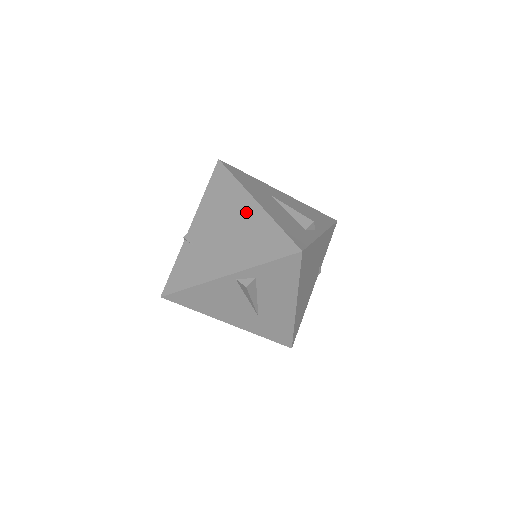
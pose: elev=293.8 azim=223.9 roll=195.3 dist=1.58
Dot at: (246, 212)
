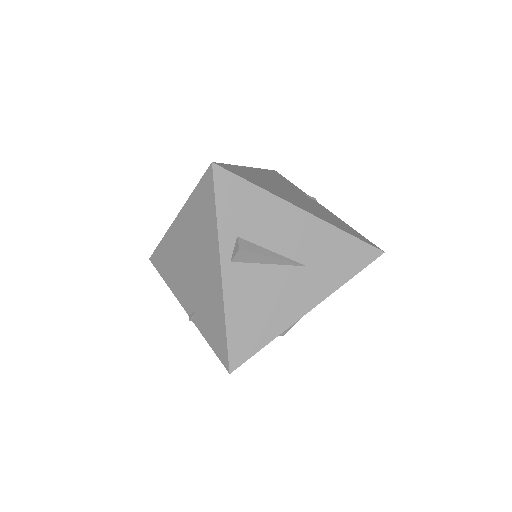
Dot at: (181, 232)
